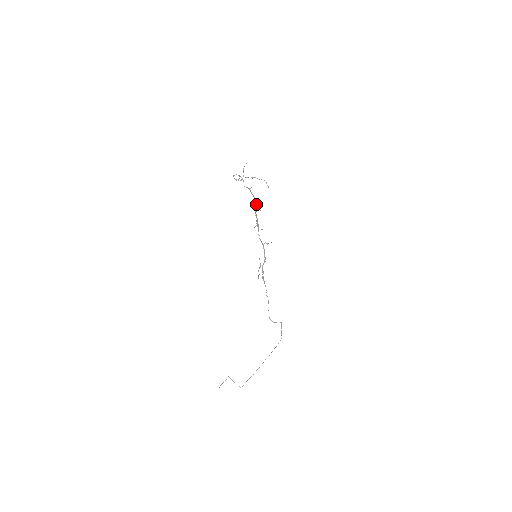
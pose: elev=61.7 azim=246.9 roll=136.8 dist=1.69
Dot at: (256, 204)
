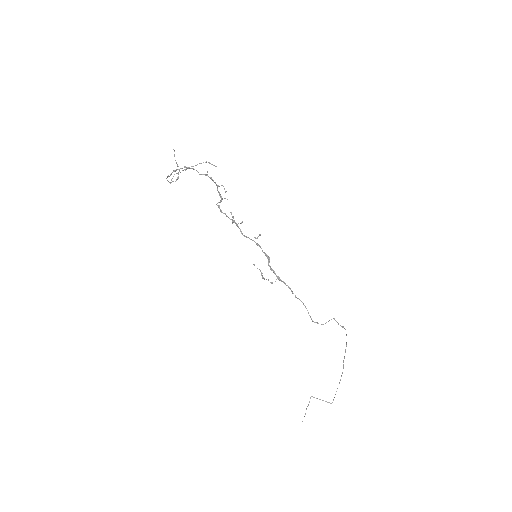
Dot at: occluded
